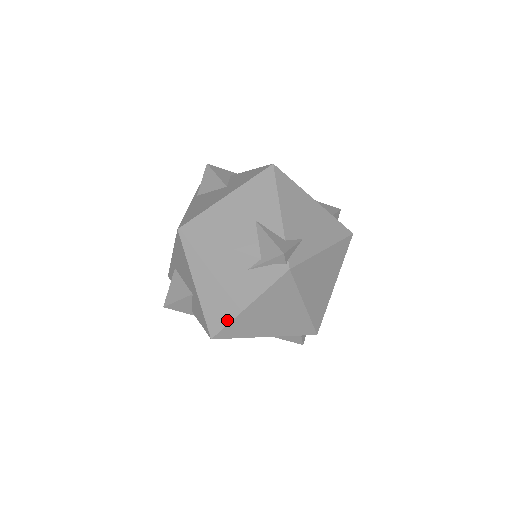
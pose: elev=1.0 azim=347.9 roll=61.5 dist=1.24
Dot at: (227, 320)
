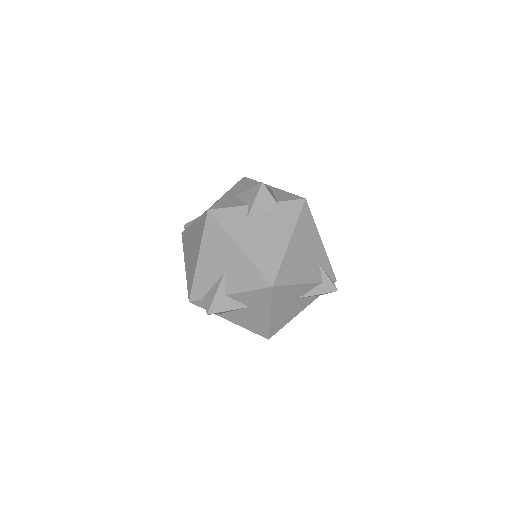
Dot at: occluded
